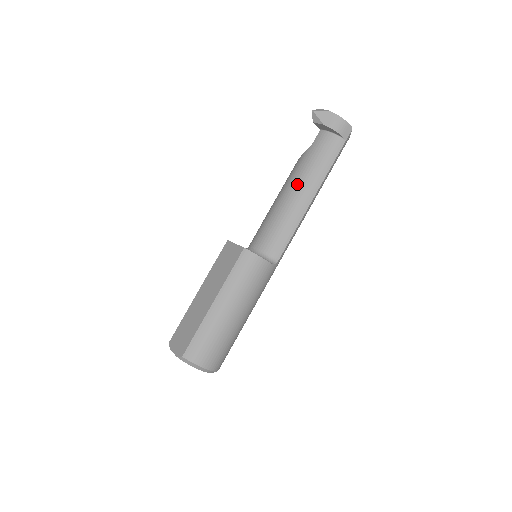
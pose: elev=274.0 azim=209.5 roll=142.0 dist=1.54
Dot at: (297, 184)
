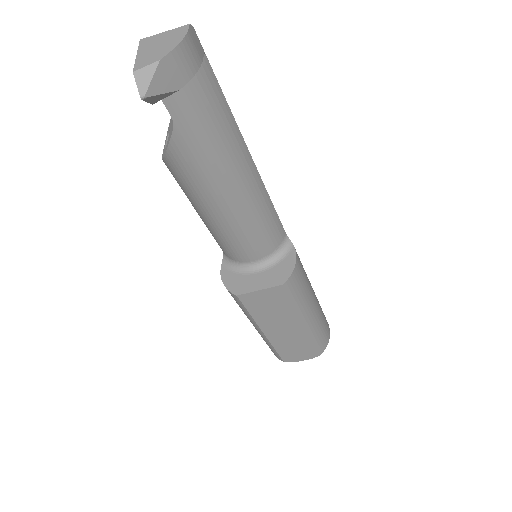
Dot at: (226, 178)
